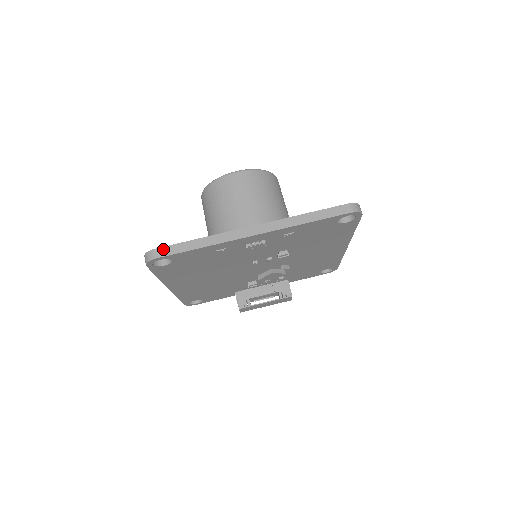
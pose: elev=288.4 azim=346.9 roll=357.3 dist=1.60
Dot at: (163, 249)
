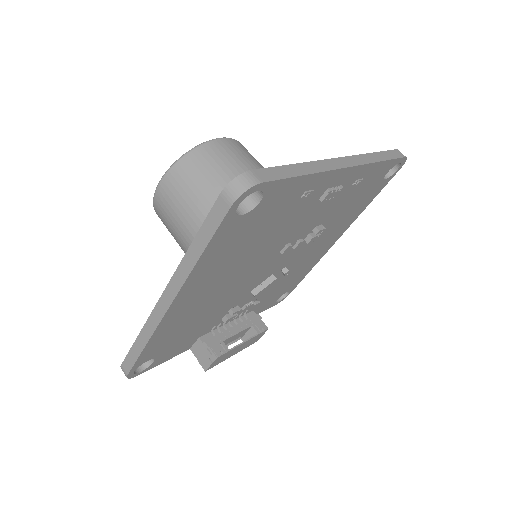
Dot at: (262, 171)
